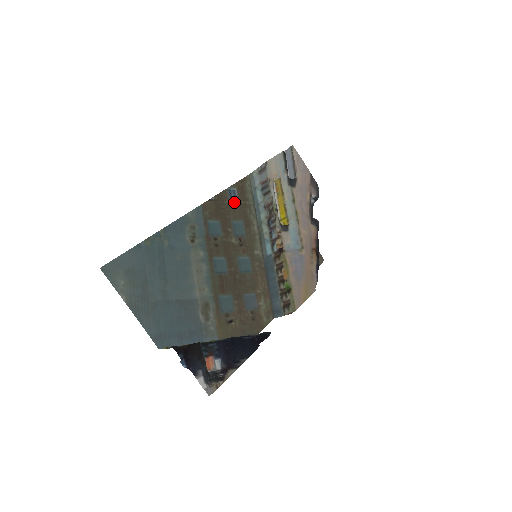
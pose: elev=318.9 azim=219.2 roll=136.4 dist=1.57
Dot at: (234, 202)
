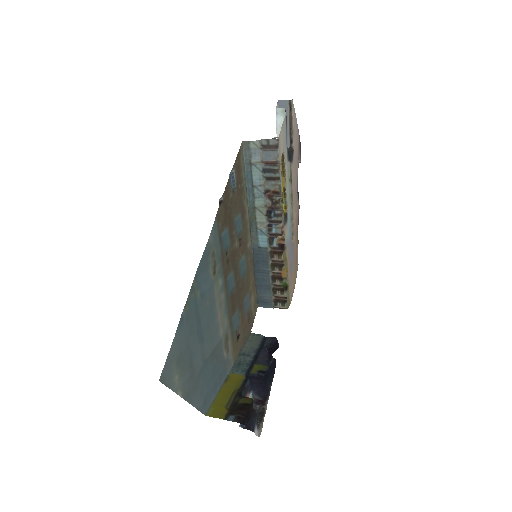
Dot at: (234, 191)
